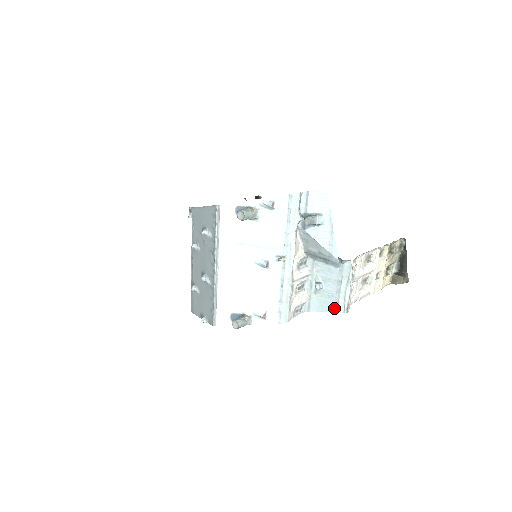
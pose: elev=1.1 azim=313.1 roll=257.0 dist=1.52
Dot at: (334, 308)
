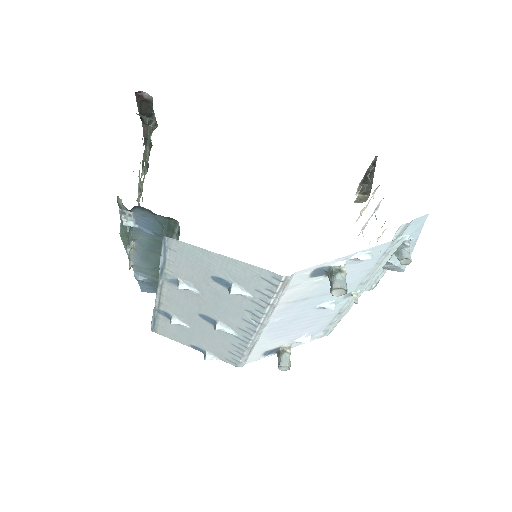
Dot at: occluded
